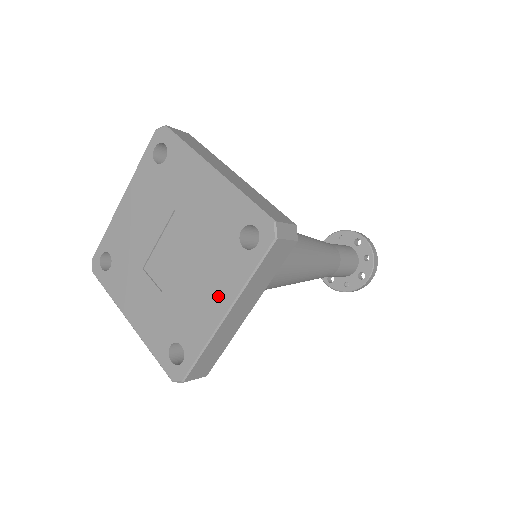
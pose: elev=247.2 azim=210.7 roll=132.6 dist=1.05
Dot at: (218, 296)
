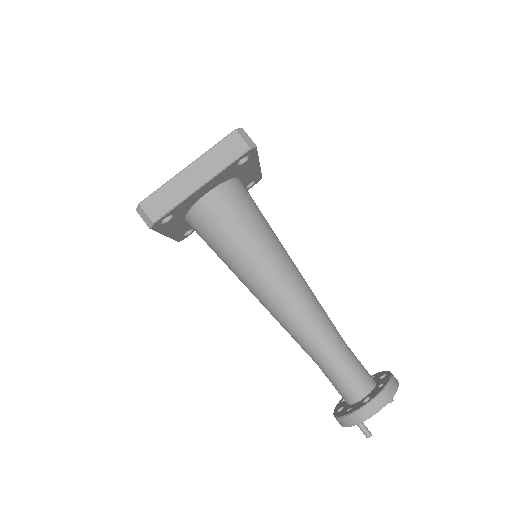
Dot at: occluded
